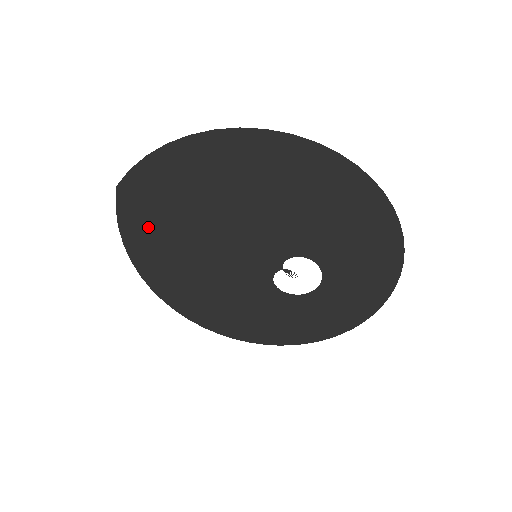
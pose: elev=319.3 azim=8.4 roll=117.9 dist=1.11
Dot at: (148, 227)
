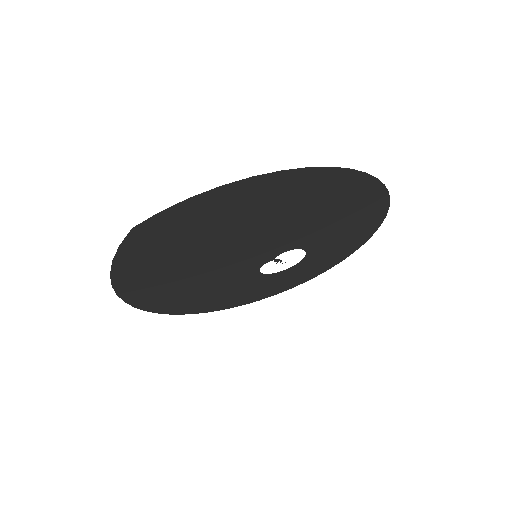
Dot at: (152, 255)
